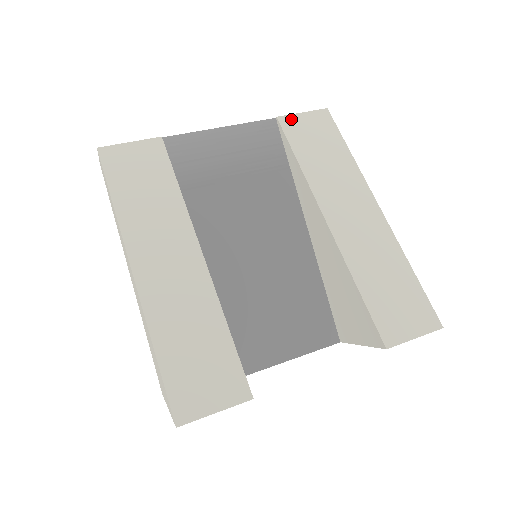
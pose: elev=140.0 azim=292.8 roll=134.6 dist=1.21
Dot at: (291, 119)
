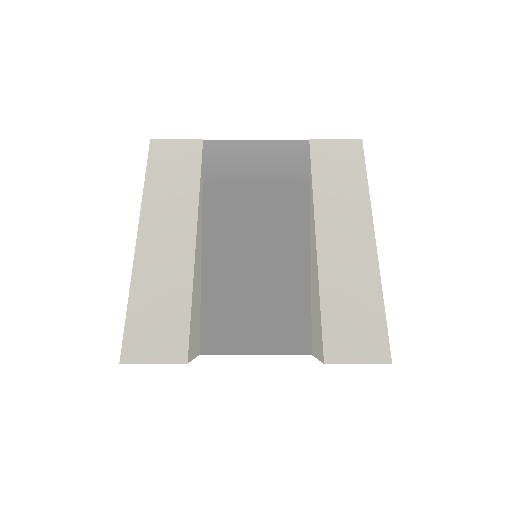
Dot at: (322, 143)
